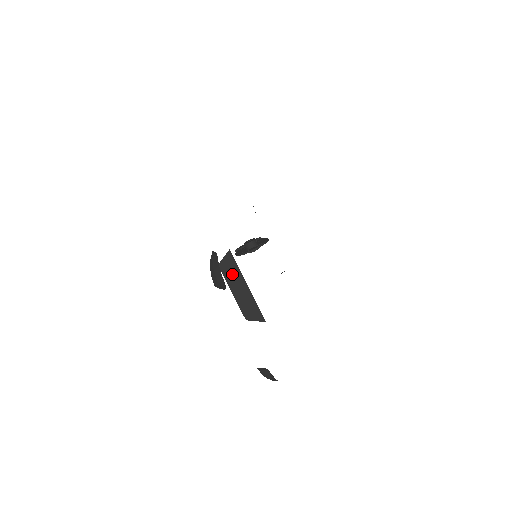
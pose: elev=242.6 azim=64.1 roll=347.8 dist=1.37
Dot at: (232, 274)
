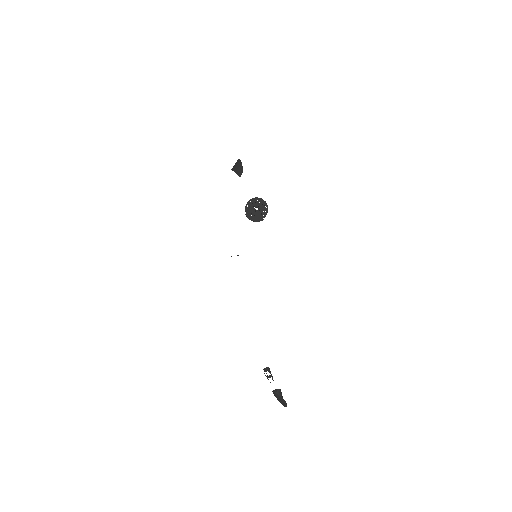
Dot at: occluded
